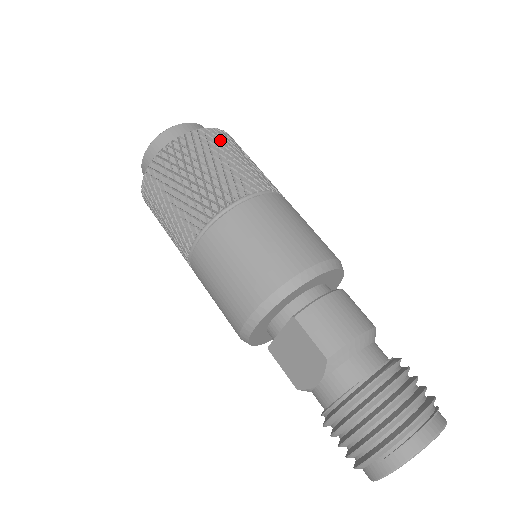
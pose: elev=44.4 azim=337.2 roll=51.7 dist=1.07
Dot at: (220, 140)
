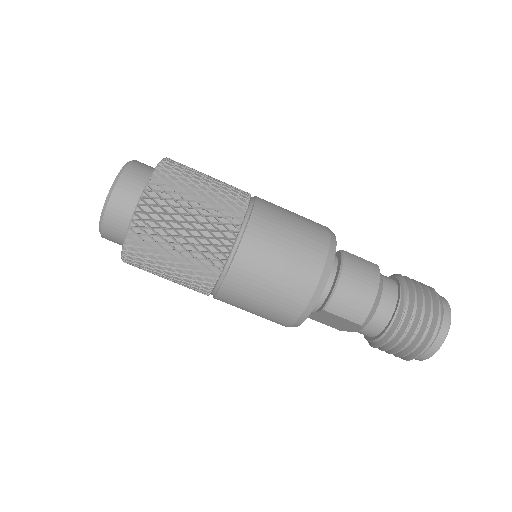
Dot at: (167, 193)
